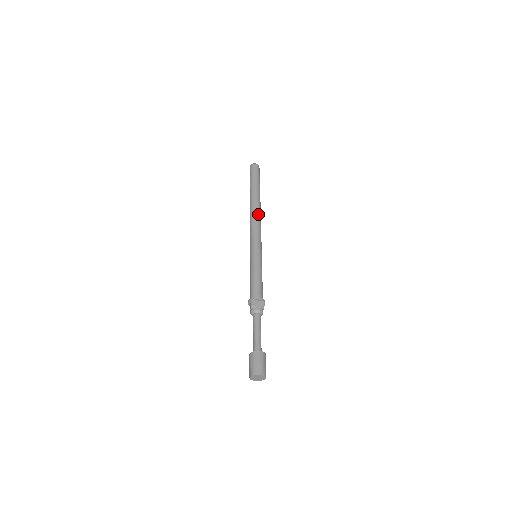
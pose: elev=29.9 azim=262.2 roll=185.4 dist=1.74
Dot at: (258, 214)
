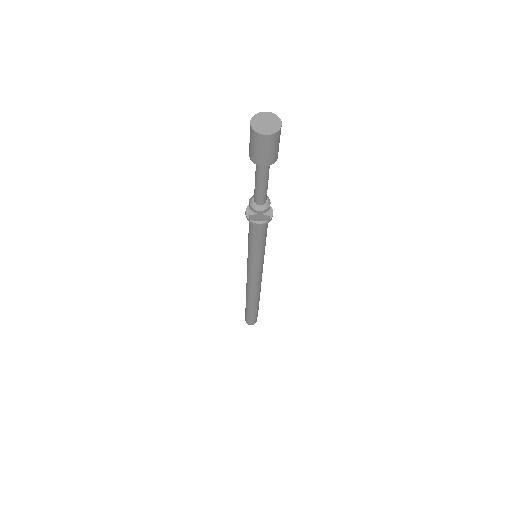
Dot at: occluded
